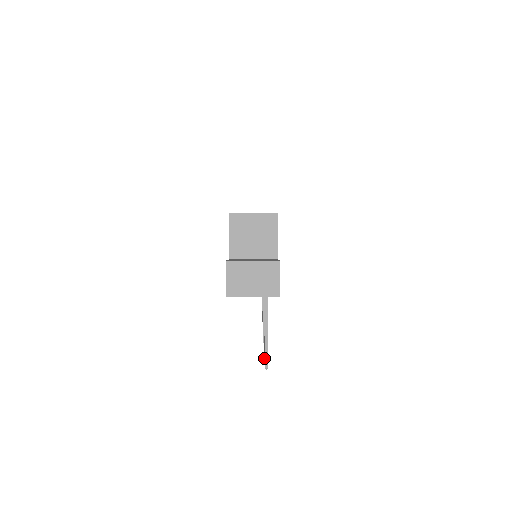
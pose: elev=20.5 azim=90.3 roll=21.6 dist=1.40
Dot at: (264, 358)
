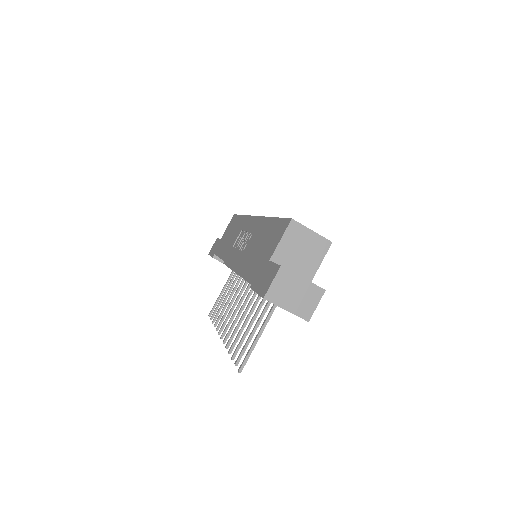
Dot at: occluded
